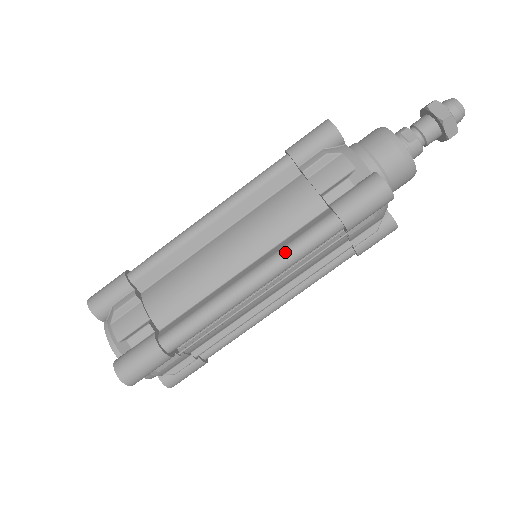
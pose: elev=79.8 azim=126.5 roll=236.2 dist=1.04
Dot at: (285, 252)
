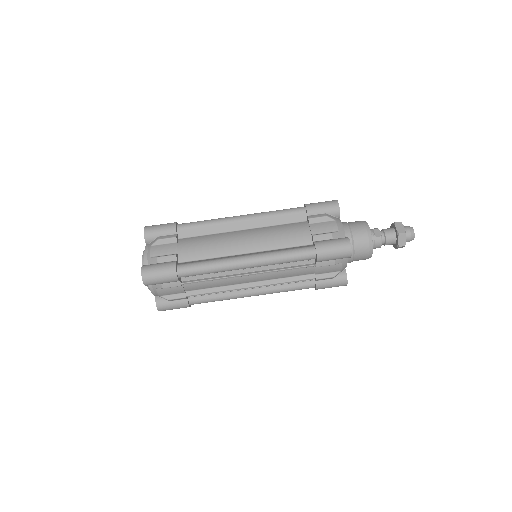
Dot at: (276, 253)
